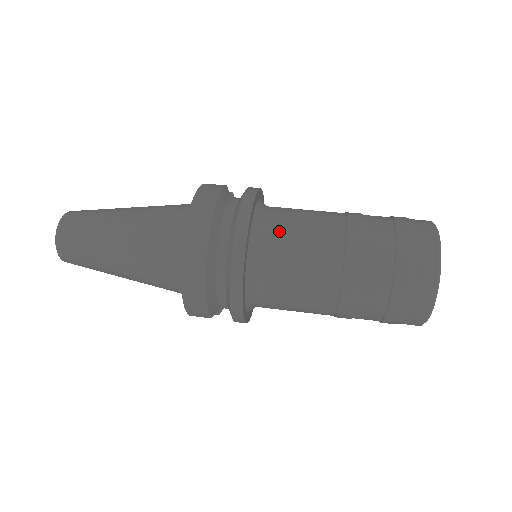
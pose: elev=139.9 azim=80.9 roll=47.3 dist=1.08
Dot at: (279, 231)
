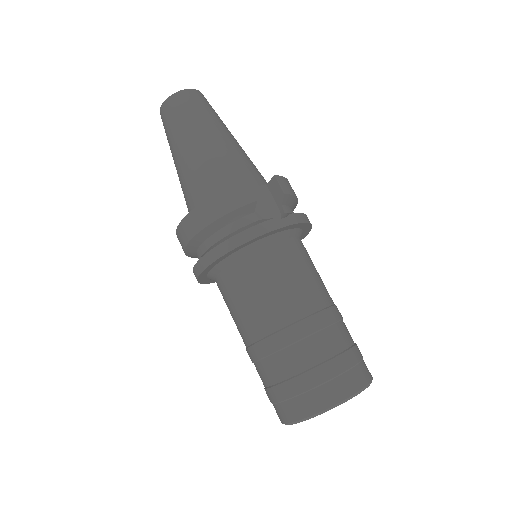
Dot at: (240, 280)
